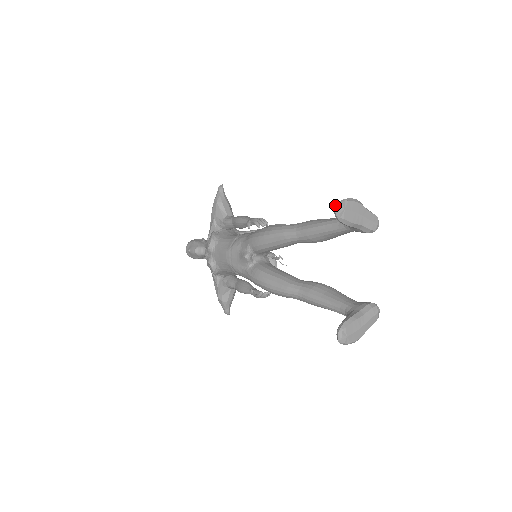
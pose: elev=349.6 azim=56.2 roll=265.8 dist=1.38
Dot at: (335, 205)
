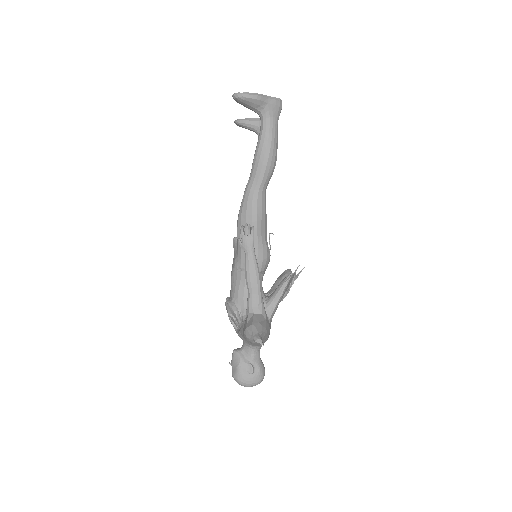
Dot at: (236, 124)
